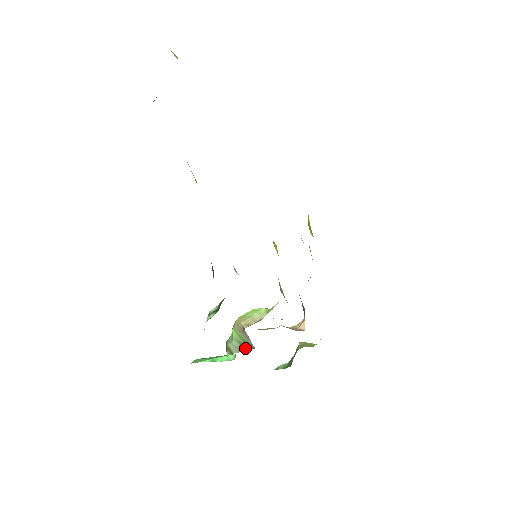
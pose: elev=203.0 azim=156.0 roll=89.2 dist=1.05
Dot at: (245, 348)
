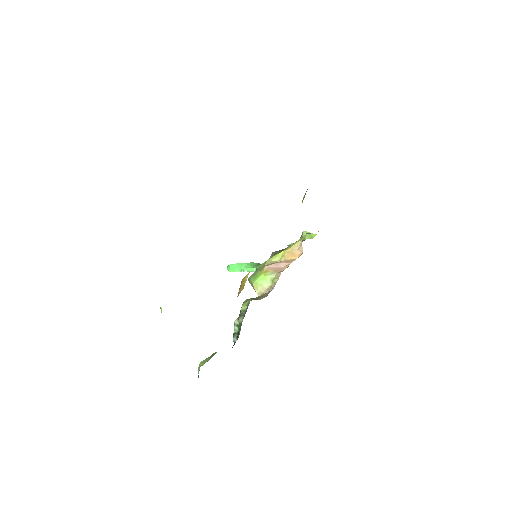
Dot at: occluded
